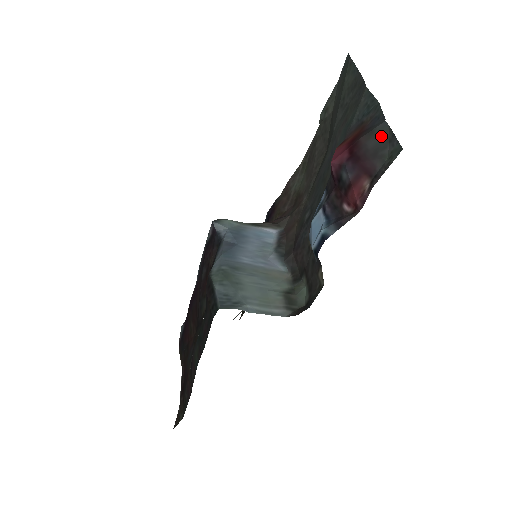
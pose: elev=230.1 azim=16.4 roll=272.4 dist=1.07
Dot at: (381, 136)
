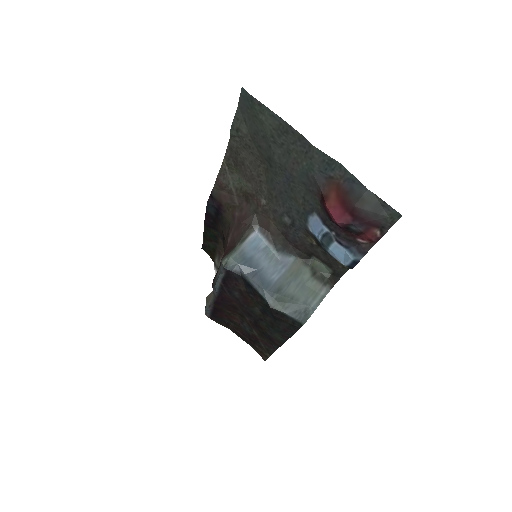
Dot at: (372, 202)
